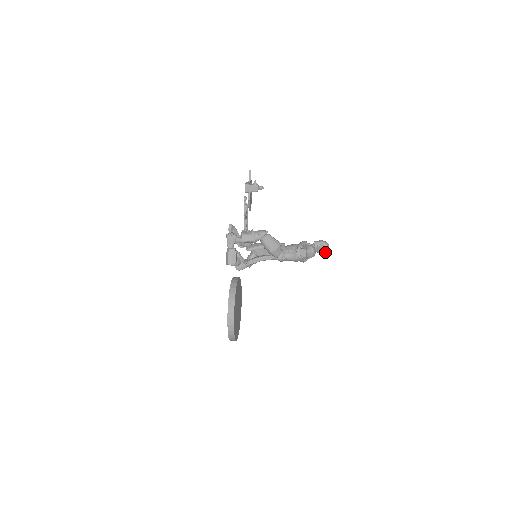
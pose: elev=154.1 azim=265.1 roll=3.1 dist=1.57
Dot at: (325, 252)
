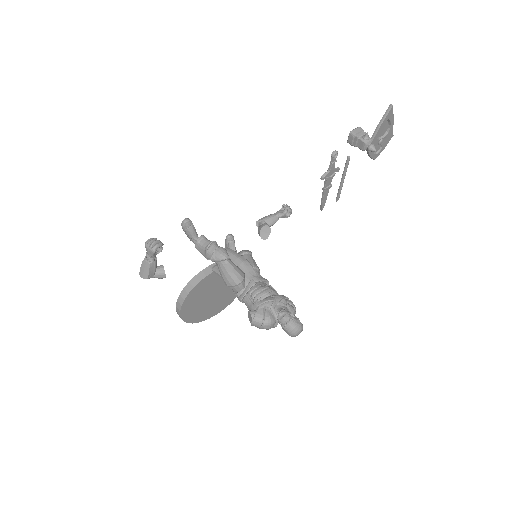
Dot at: (290, 334)
